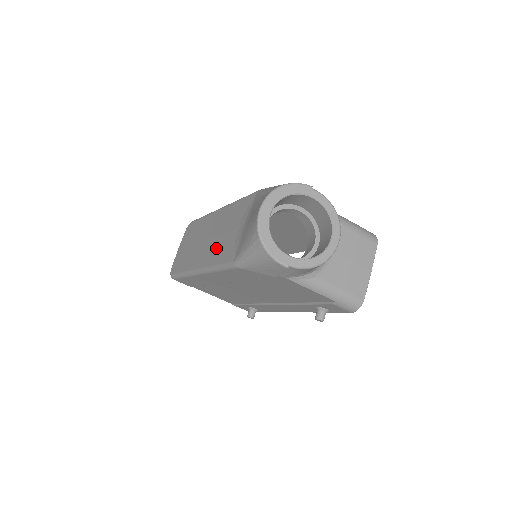
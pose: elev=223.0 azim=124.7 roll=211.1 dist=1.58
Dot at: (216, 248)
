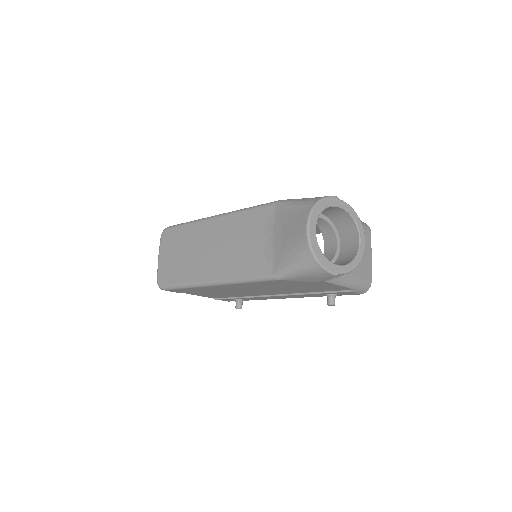
Dot at: (234, 260)
